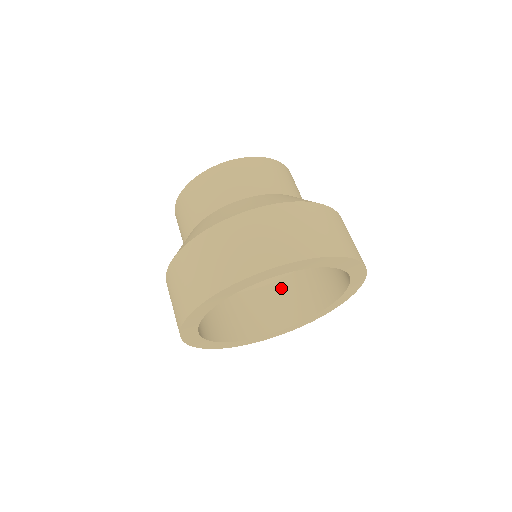
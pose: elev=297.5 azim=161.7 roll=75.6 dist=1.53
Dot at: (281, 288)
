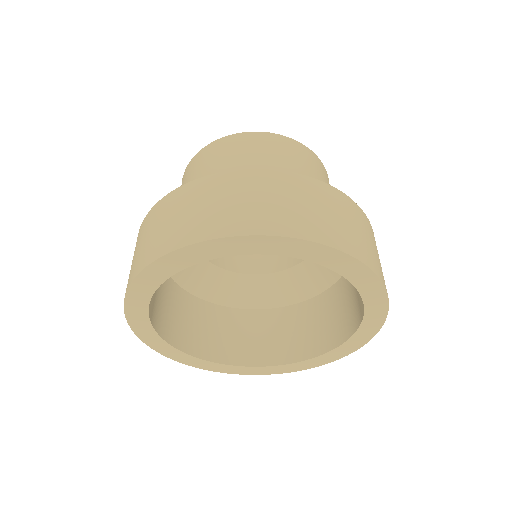
Dot at: (203, 310)
